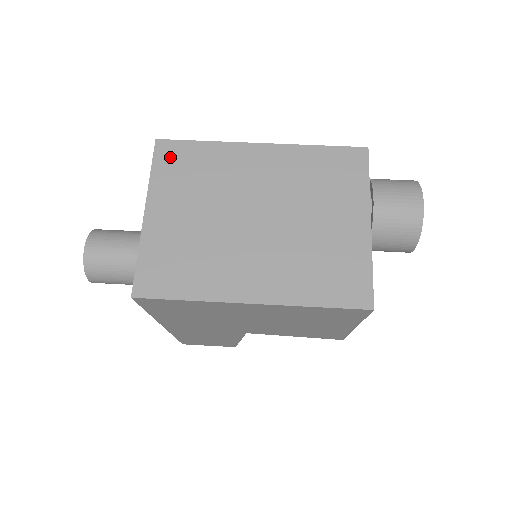
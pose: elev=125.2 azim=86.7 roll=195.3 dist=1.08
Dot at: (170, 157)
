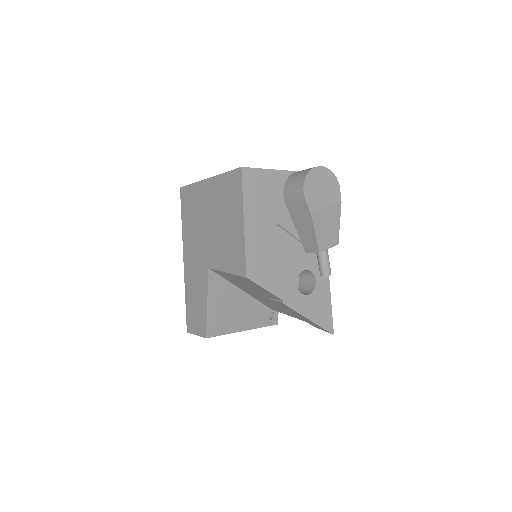
Dot at: occluded
